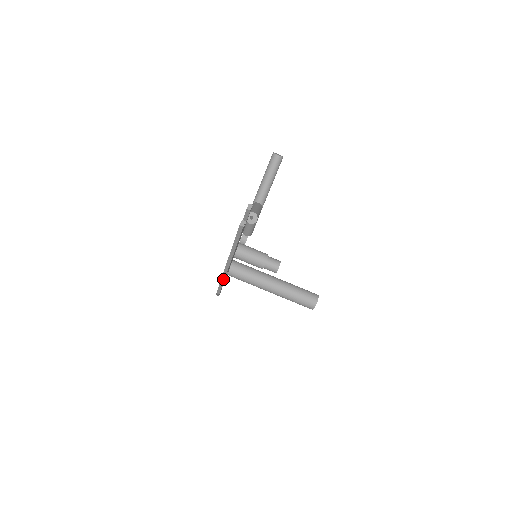
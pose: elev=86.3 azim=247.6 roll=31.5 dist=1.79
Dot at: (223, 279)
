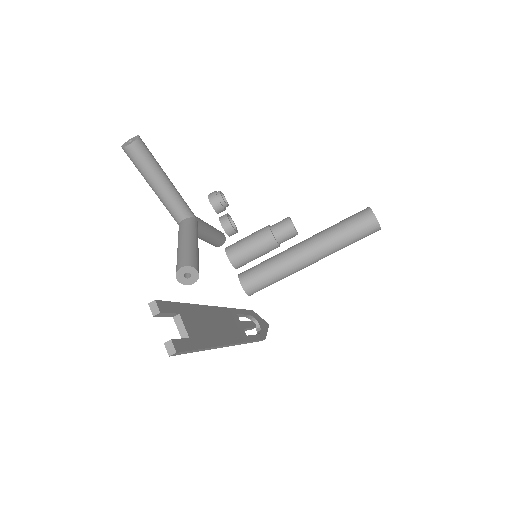
Dot at: (248, 342)
